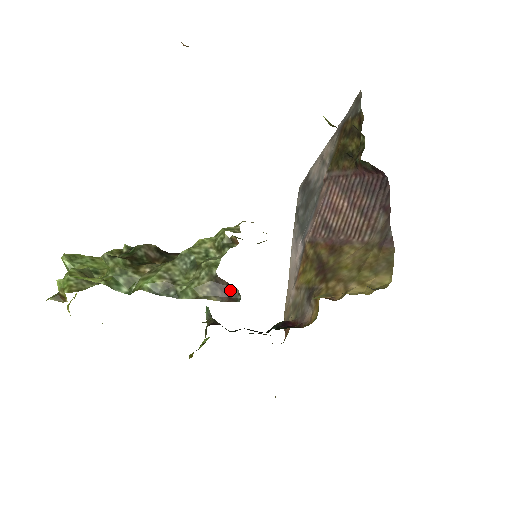
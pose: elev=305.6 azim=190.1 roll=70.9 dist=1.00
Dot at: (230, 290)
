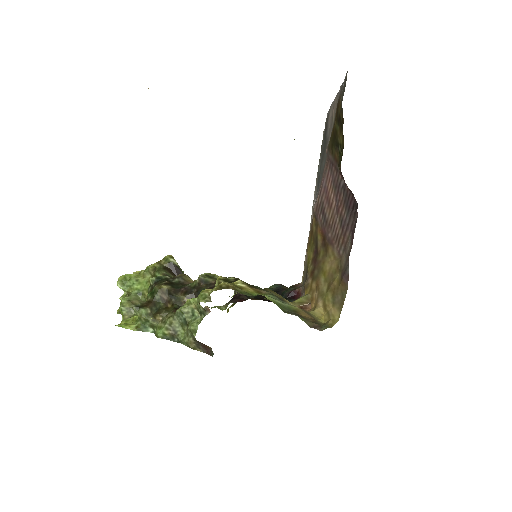
Dot at: (207, 347)
